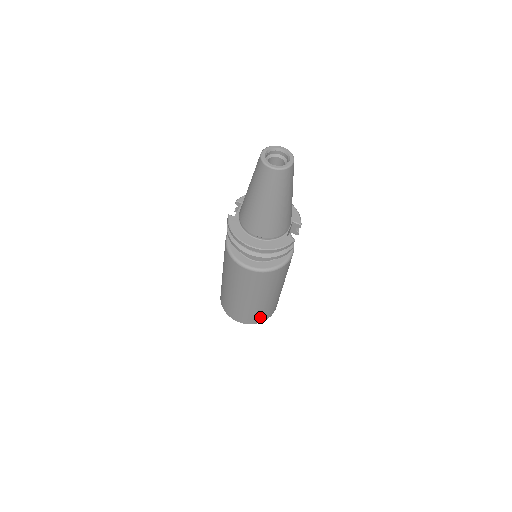
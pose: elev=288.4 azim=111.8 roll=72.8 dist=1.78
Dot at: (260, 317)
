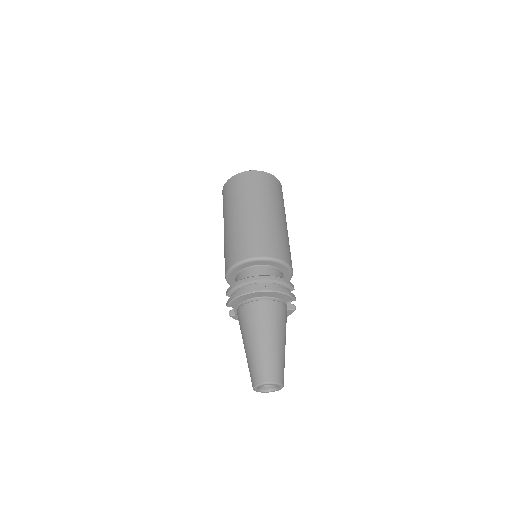
Dot at: occluded
